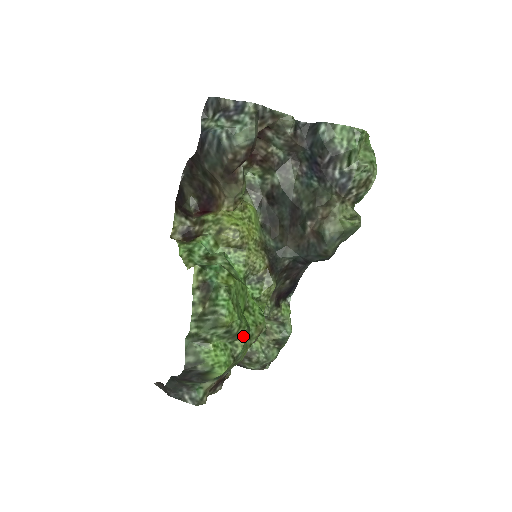
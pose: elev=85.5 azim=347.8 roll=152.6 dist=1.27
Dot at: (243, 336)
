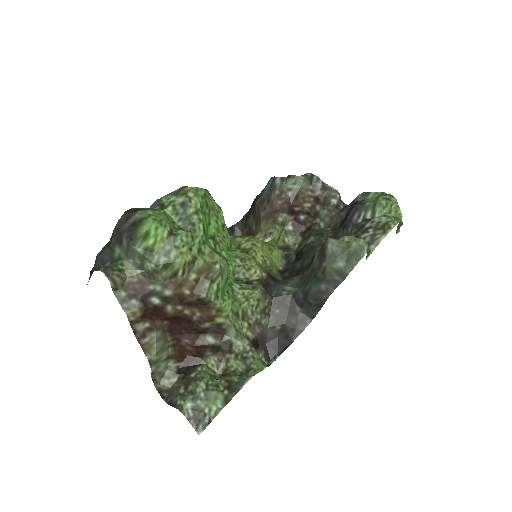
Dot at: (194, 229)
